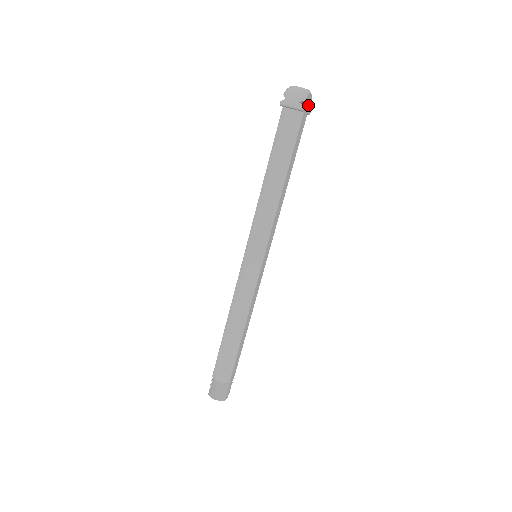
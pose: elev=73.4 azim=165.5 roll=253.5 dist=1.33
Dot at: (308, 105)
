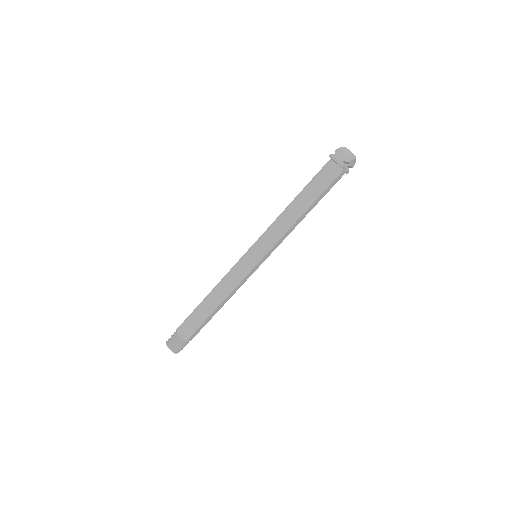
Dot at: (350, 166)
